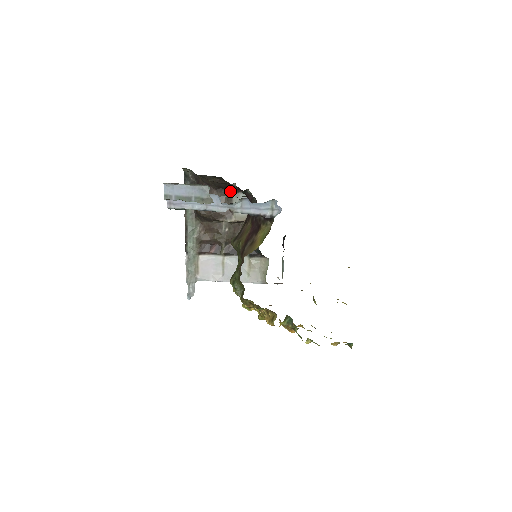
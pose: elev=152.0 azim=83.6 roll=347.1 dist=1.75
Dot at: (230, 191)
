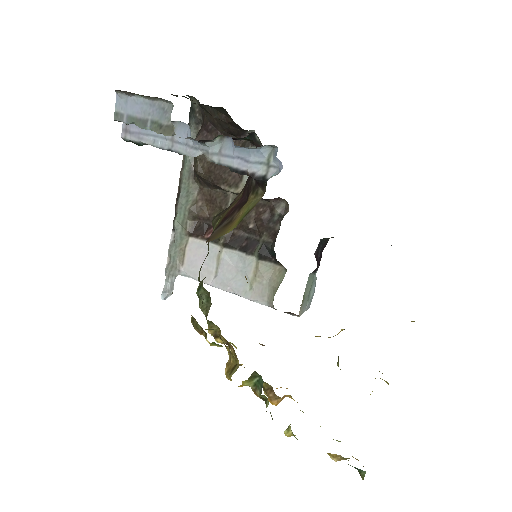
Dot at: (245, 142)
